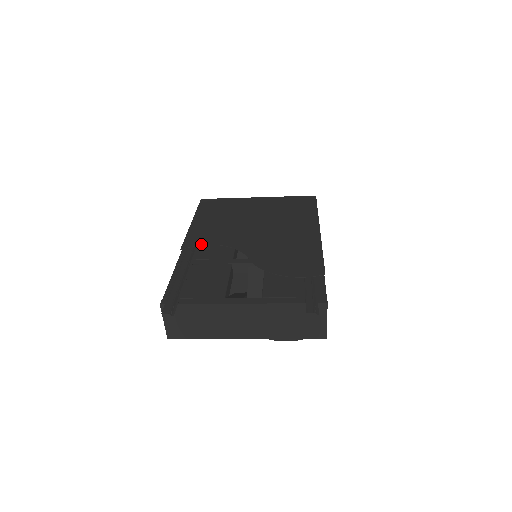
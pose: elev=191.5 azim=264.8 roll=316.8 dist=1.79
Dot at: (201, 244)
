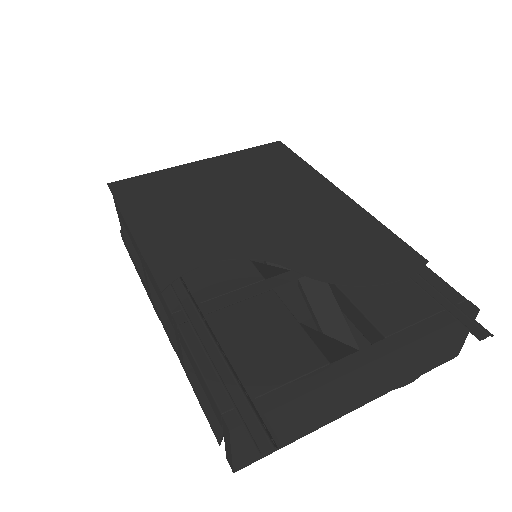
Dot at: (189, 268)
